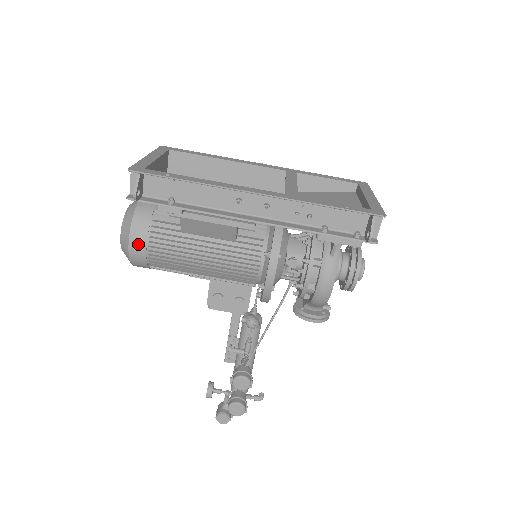
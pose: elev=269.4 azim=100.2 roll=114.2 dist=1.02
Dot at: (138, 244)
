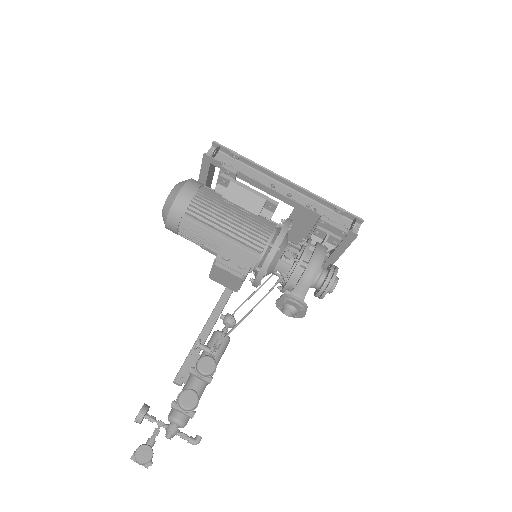
Dot at: (189, 190)
